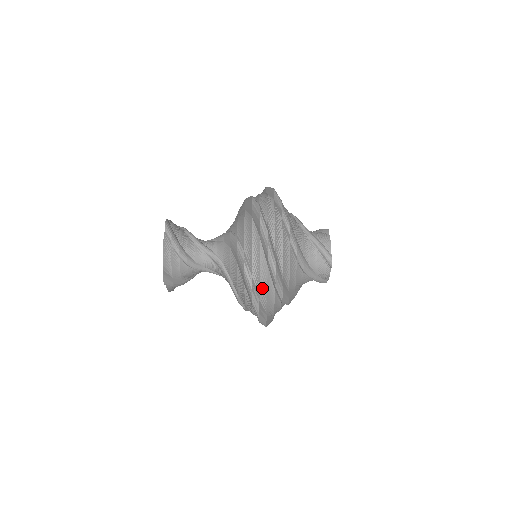
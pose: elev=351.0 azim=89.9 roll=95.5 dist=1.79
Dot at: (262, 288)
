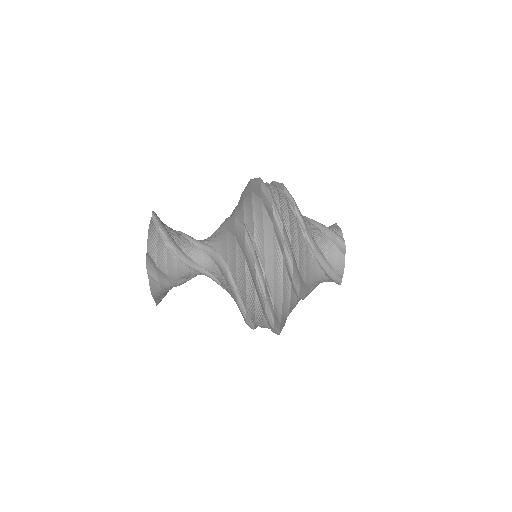
Dot at: occluded
